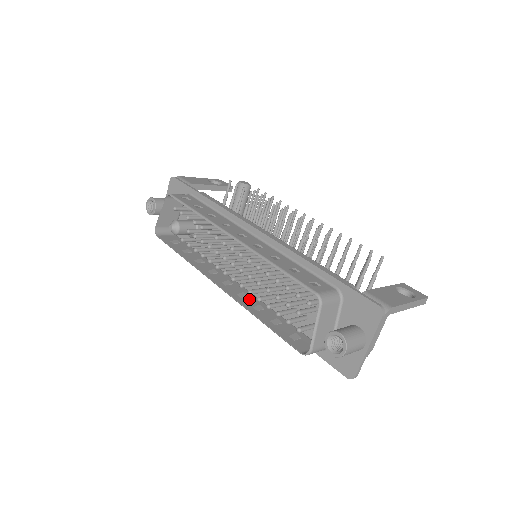
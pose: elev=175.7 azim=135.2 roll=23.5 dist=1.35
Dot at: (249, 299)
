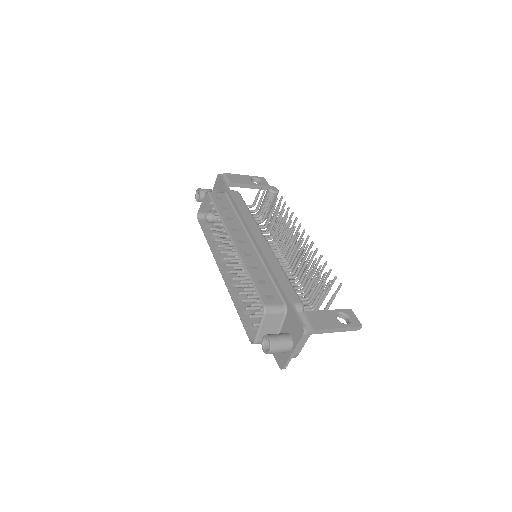
Dot at: (239, 289)
